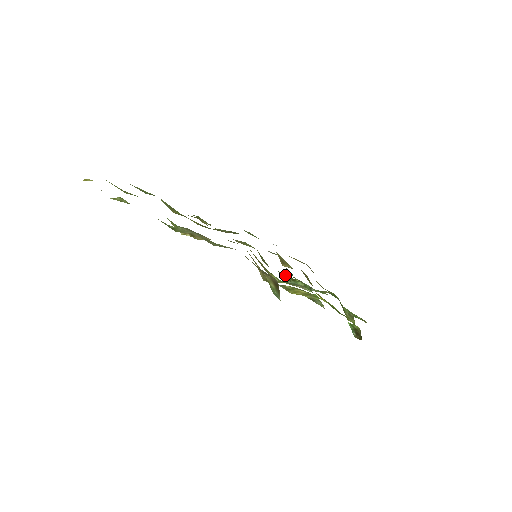
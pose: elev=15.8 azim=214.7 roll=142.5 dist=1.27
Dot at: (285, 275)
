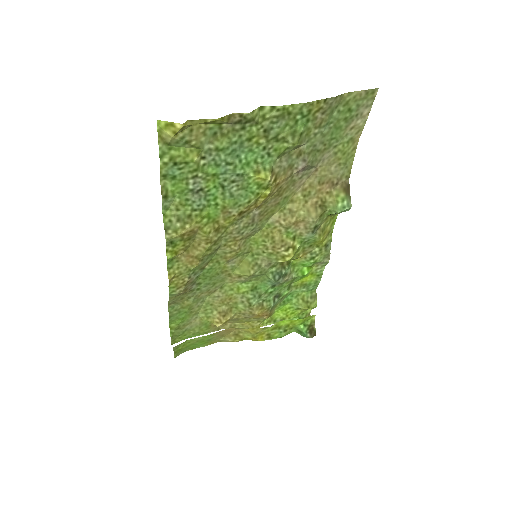
Dot at: (280, 265)
